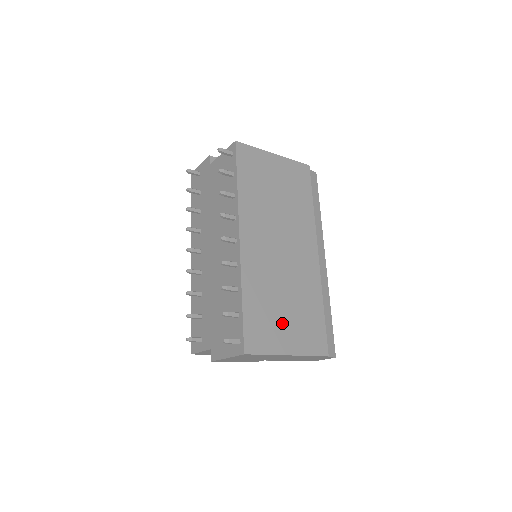
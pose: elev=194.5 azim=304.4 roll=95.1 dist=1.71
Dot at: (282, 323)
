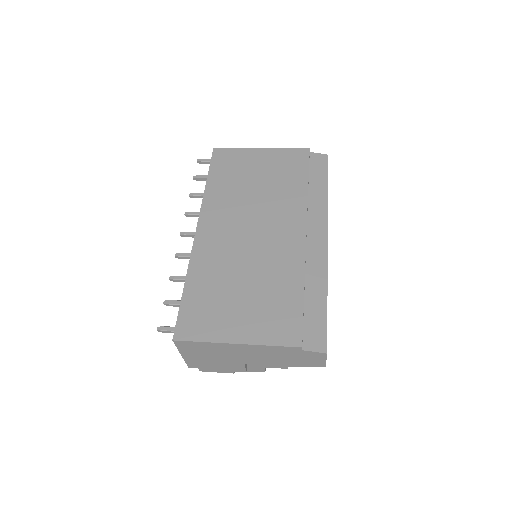
Dot at: (233, 308)
